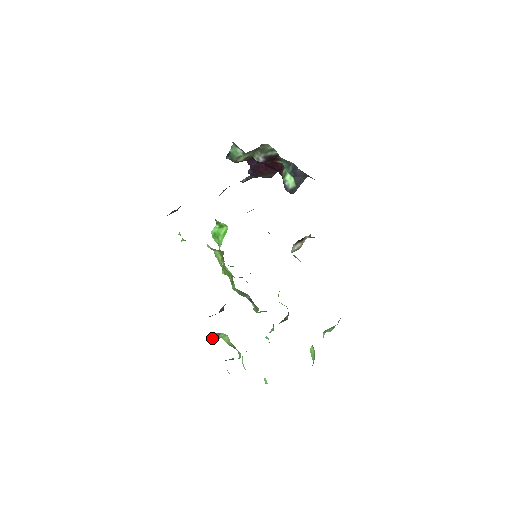
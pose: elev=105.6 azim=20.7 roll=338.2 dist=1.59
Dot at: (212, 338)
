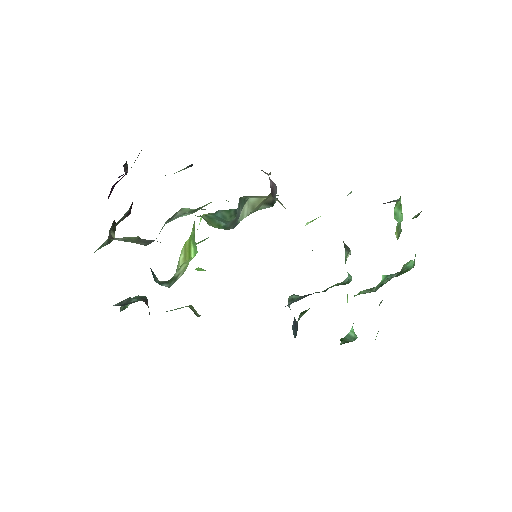
Dot at: occluded
